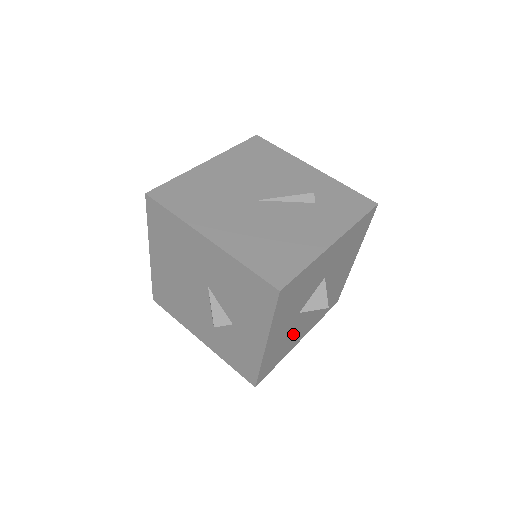
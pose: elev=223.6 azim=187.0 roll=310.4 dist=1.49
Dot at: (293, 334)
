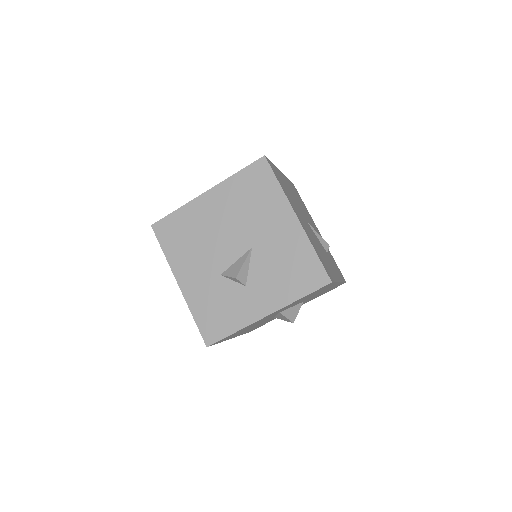
Dot at: occluded
